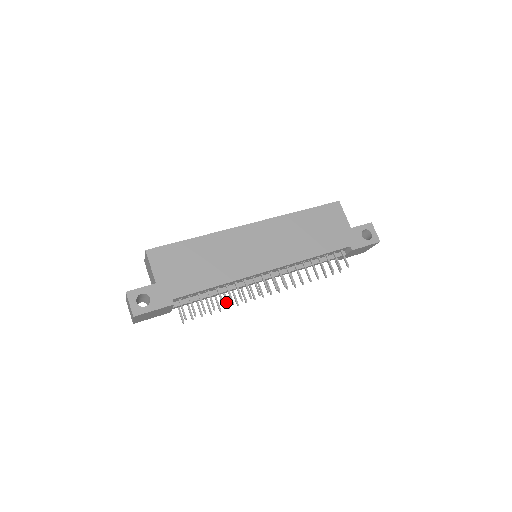
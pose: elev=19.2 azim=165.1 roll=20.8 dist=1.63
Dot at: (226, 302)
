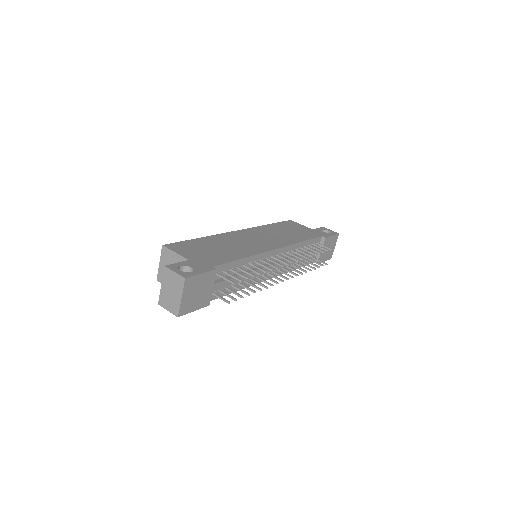
Dot at: (255, 287)
